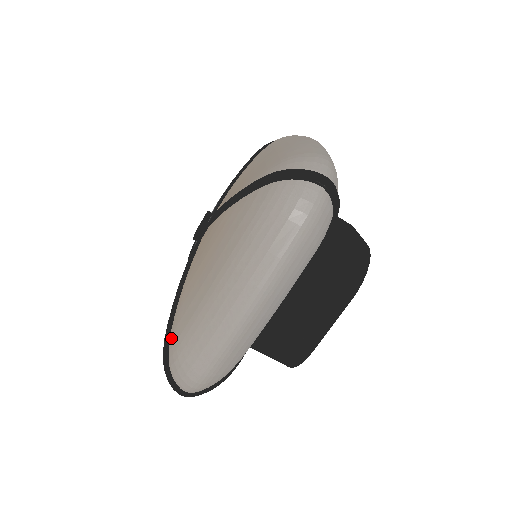
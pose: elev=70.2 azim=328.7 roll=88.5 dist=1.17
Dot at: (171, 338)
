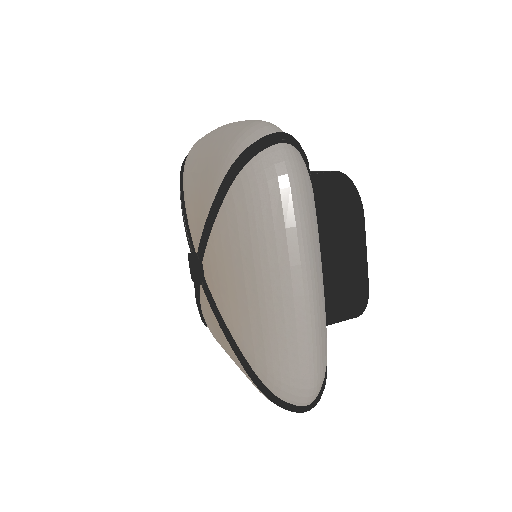
Dot at: (258, 374)
